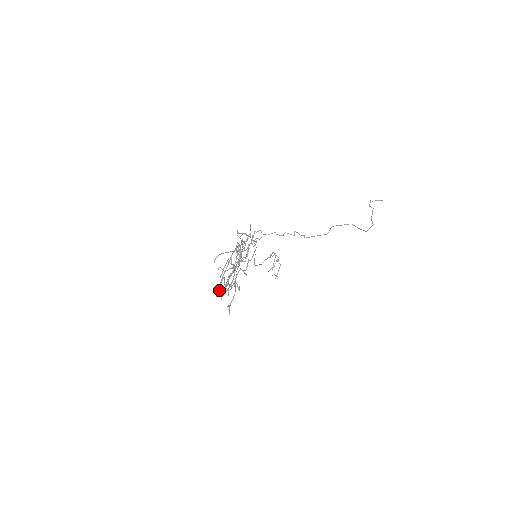
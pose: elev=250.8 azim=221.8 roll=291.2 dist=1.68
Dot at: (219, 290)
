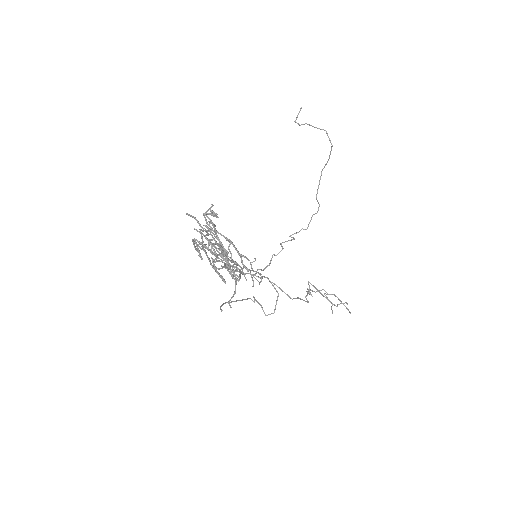
Dot at: occluded
